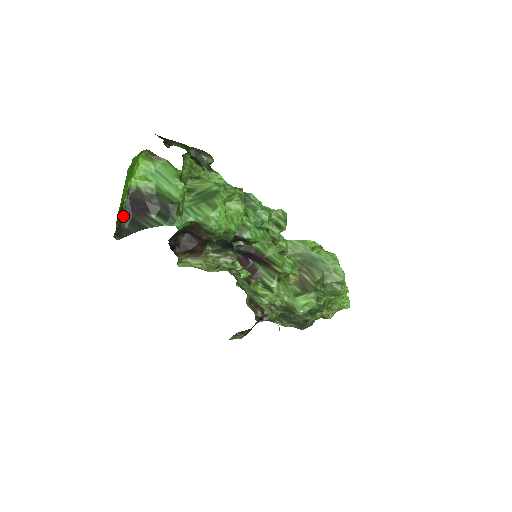
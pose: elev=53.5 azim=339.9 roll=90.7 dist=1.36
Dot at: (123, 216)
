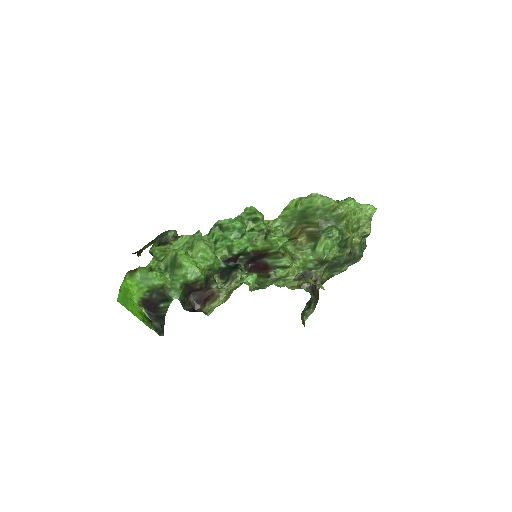
Dot at: (152, 320)
